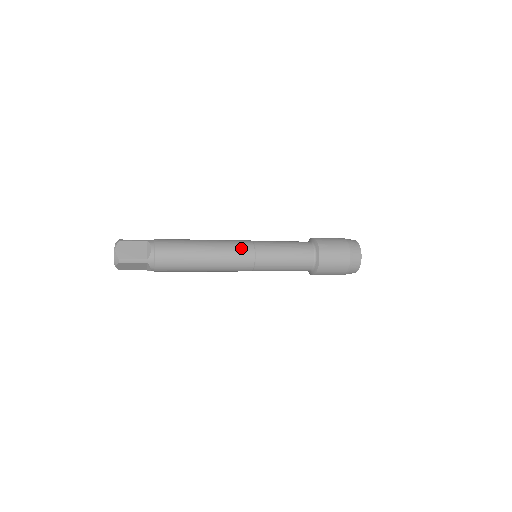
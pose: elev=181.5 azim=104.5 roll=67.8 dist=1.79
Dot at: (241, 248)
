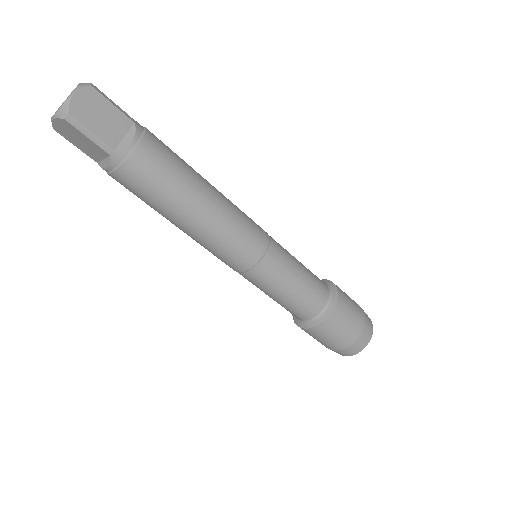
Dot at: occluded
